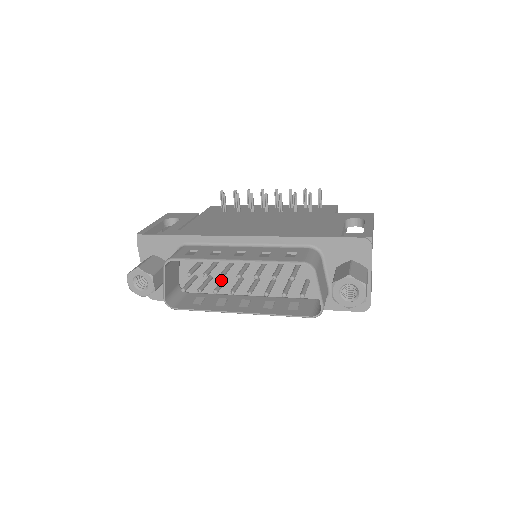
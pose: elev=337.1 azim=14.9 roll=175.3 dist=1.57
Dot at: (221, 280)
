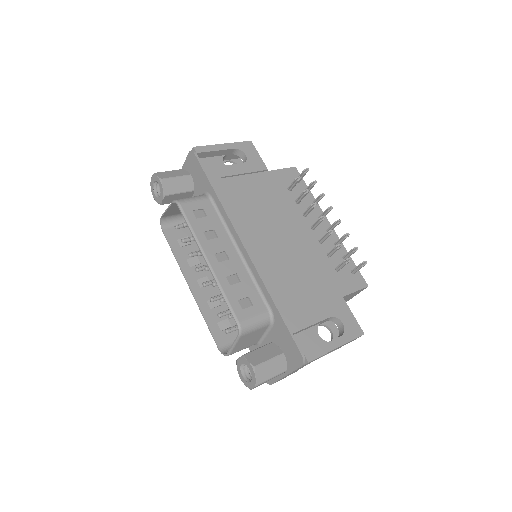
Dot at: occluded
